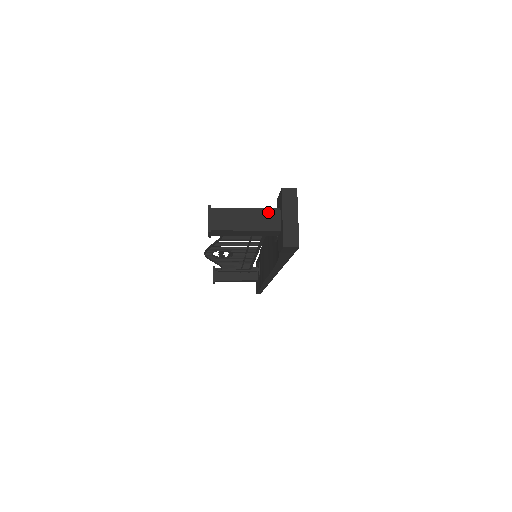
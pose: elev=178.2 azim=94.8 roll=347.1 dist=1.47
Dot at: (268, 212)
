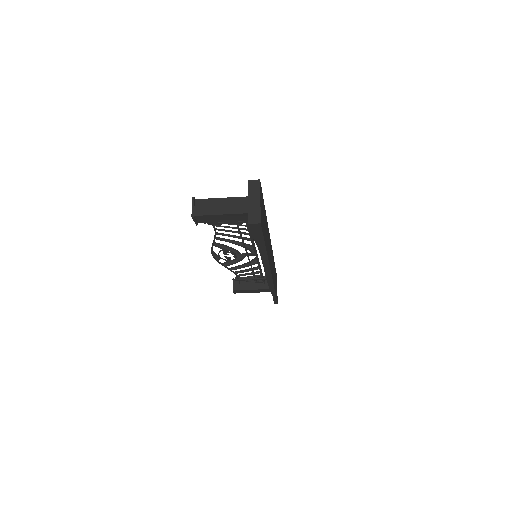
Dot at: (239, 200)
